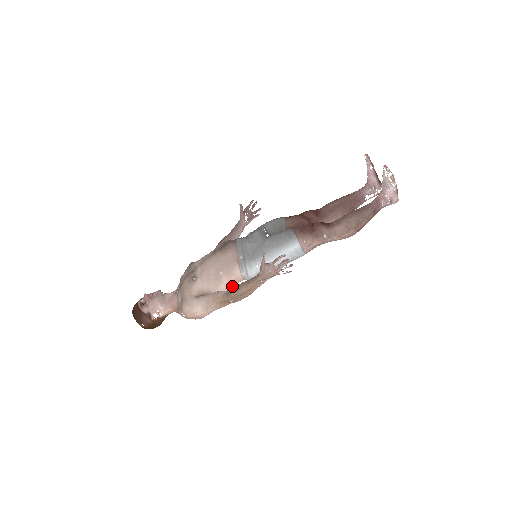
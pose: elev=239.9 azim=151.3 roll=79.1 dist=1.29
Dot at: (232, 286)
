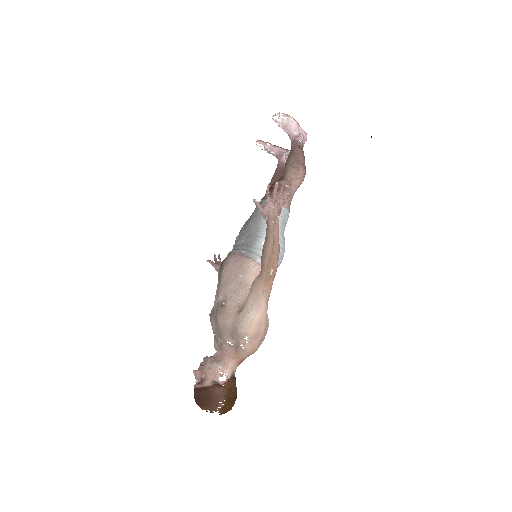
Dot at: occluded
